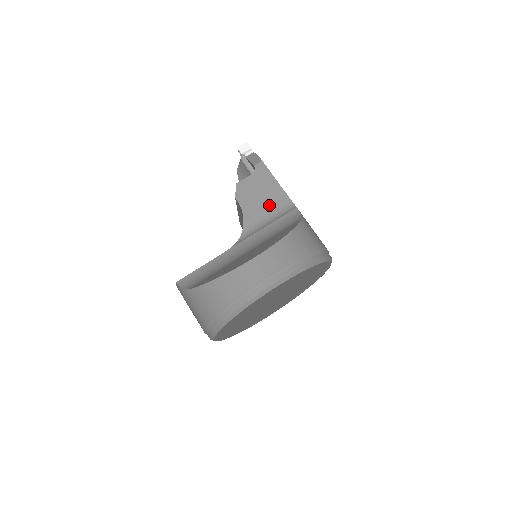
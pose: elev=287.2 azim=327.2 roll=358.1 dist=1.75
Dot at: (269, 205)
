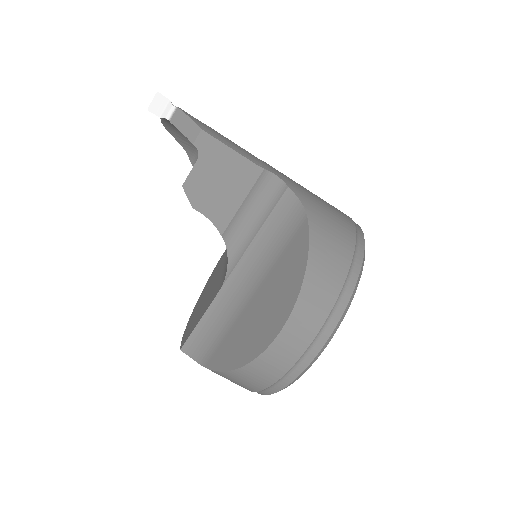
Dot at: (246, 197)
